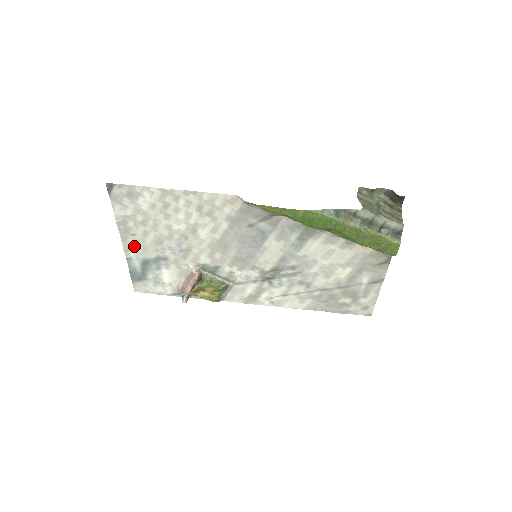
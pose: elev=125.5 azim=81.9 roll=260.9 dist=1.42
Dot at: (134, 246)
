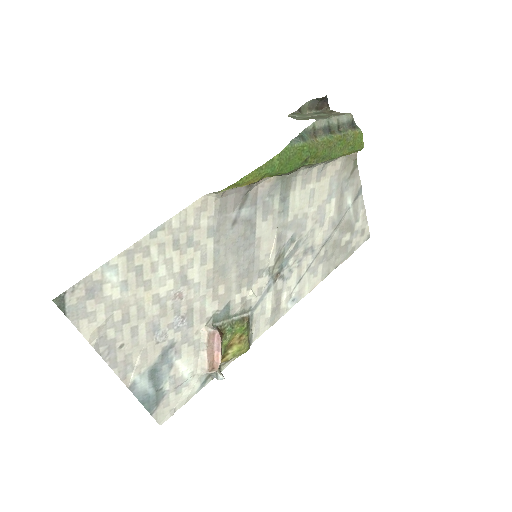
Dot at: (129, 362)
